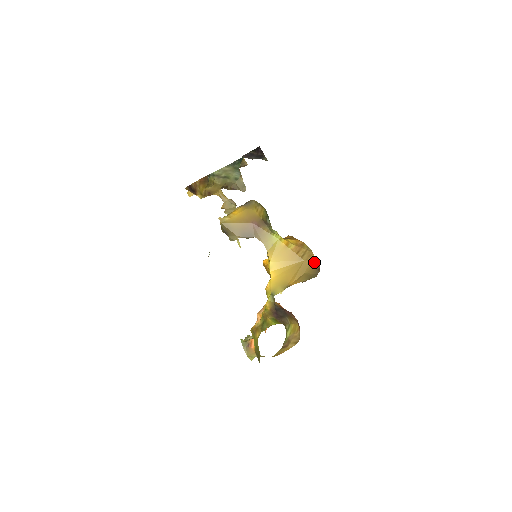
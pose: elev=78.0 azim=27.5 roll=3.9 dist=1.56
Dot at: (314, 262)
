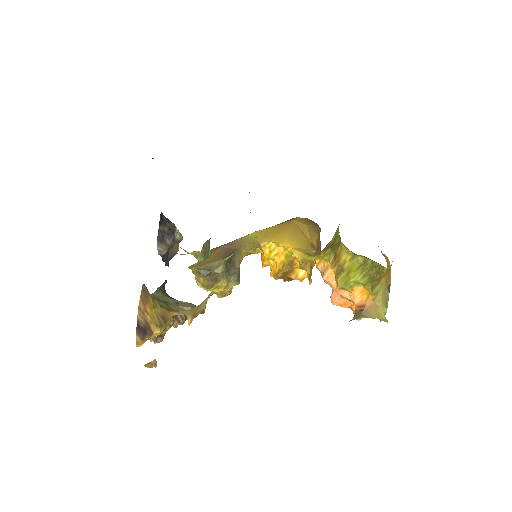
Dot at: (302, 218)
